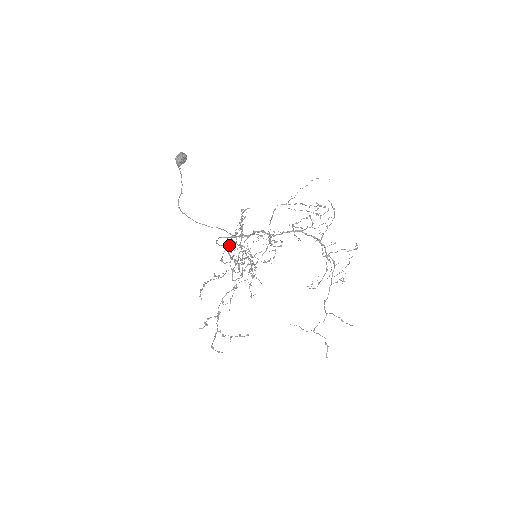
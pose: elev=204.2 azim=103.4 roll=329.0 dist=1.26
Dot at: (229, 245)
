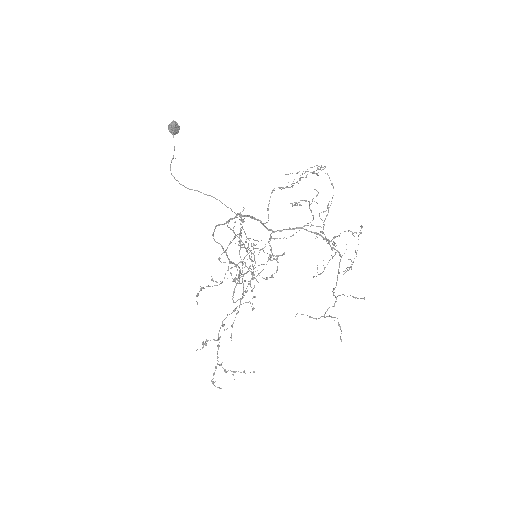
Dot at: (227, 248)
